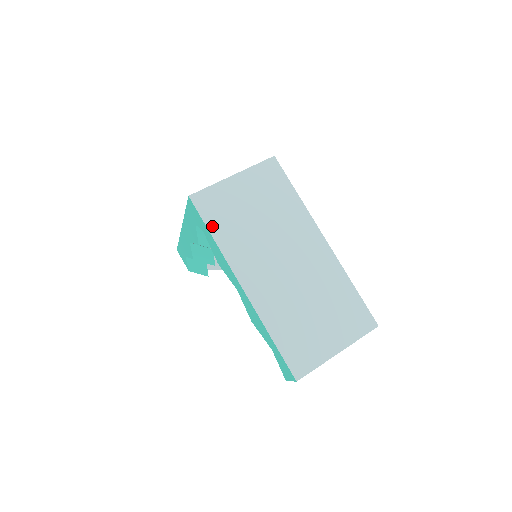
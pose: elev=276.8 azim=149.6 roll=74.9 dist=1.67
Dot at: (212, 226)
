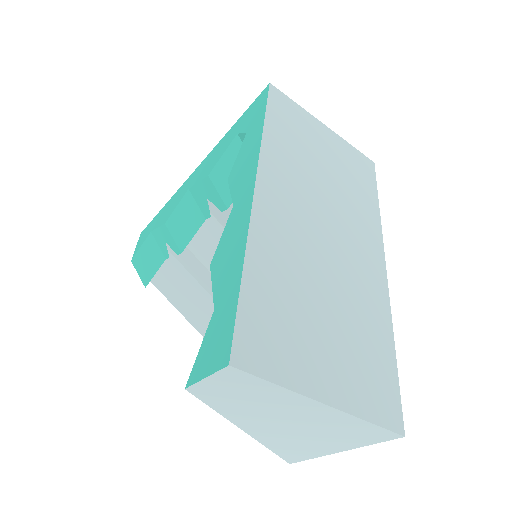
Dot at: (272, 119)
